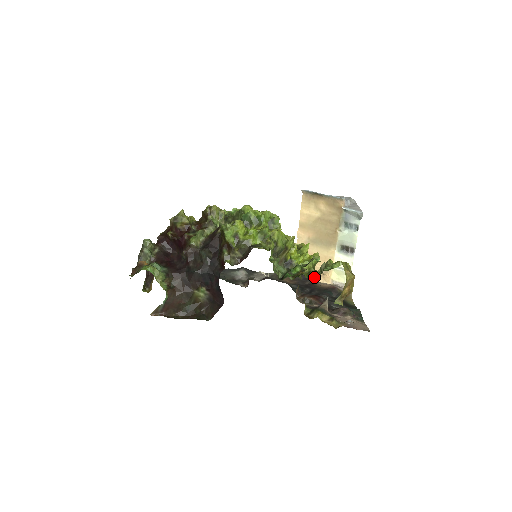
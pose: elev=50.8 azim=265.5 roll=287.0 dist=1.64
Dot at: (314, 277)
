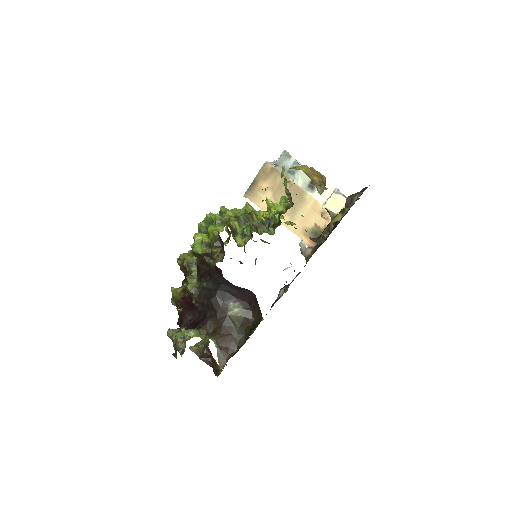
Dot at: (291, 204)
